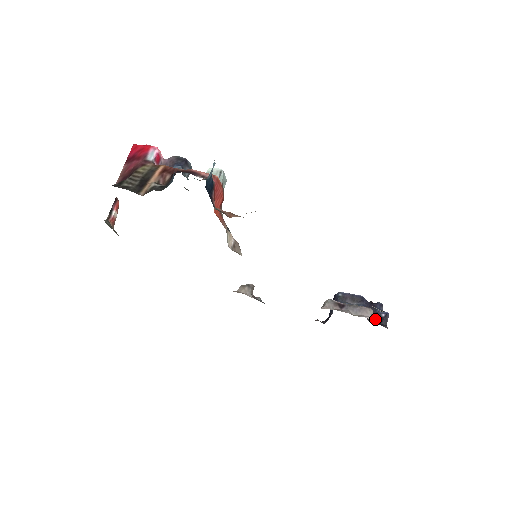
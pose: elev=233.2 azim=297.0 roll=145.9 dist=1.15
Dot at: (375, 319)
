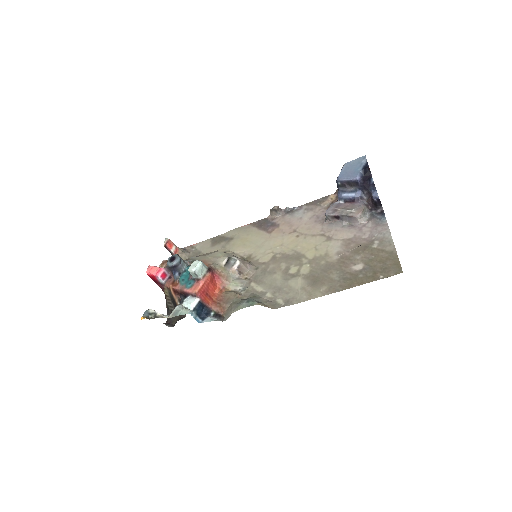
Dot at: (371, 202)
